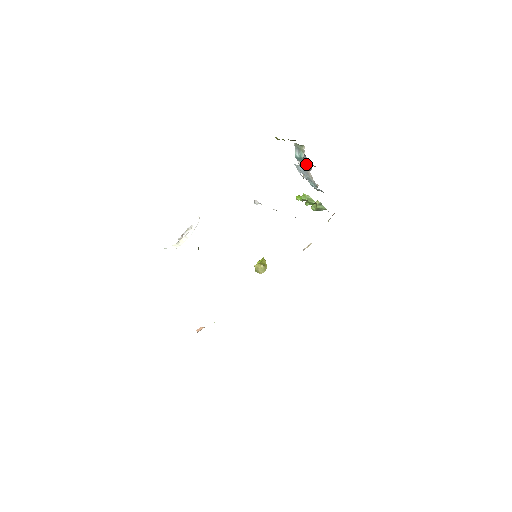
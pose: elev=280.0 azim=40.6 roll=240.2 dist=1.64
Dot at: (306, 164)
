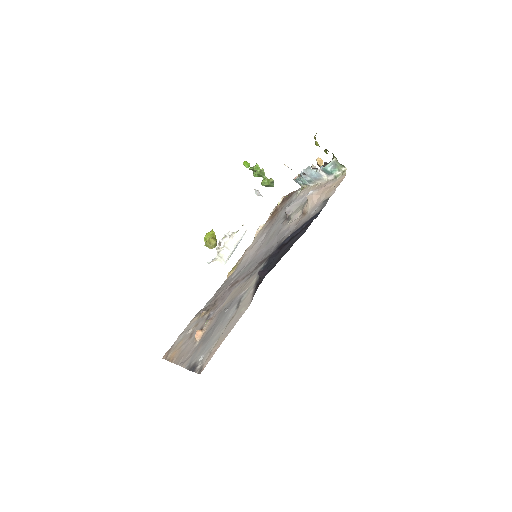
Dot at: (331, 179)
